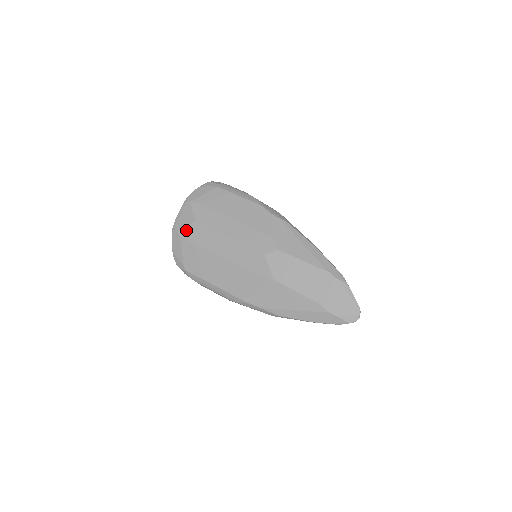
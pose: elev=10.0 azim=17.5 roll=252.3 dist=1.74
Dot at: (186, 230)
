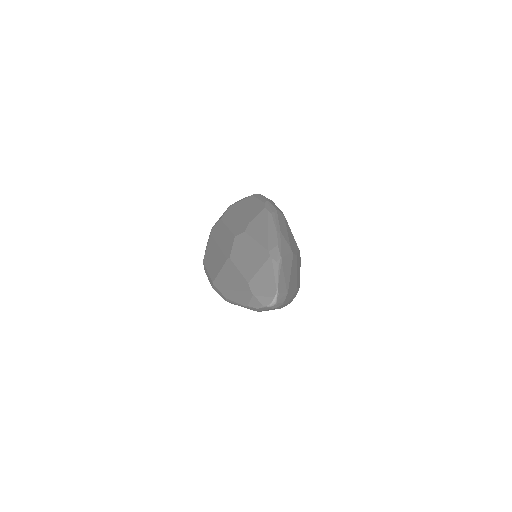
Dot at: (215, 227)
